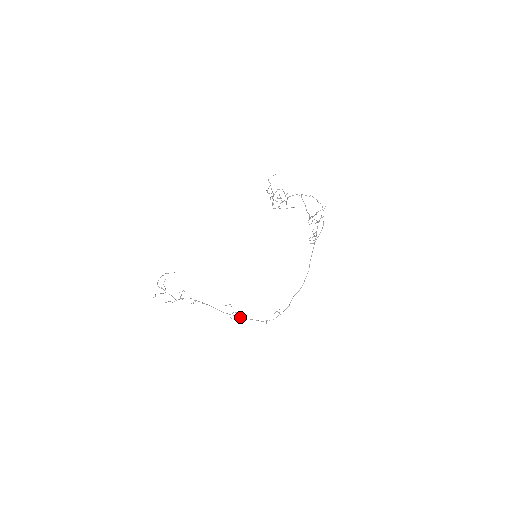
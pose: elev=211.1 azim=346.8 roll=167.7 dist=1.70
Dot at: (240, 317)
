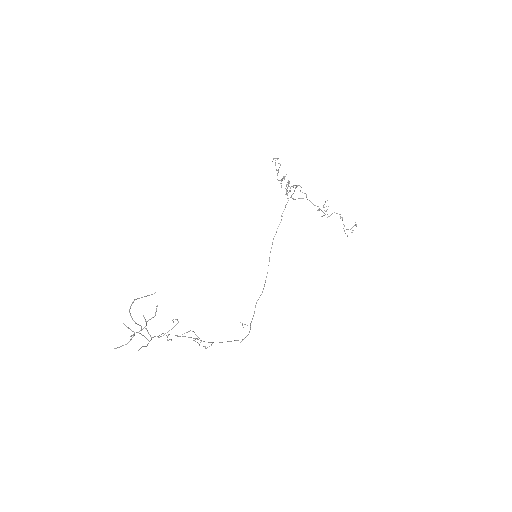
Dot at: occluded
